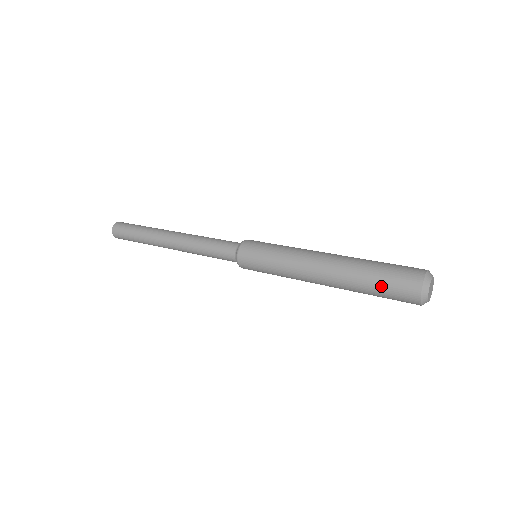
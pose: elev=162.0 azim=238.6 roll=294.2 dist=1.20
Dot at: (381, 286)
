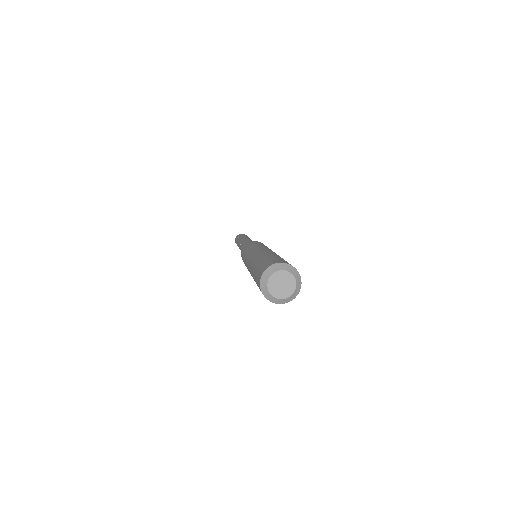
Dot at: (257, 285)
